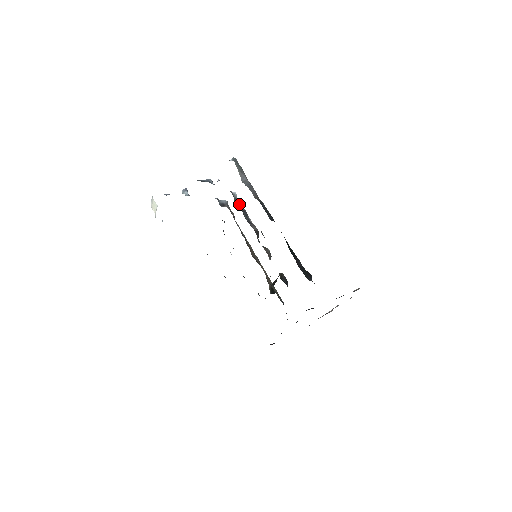
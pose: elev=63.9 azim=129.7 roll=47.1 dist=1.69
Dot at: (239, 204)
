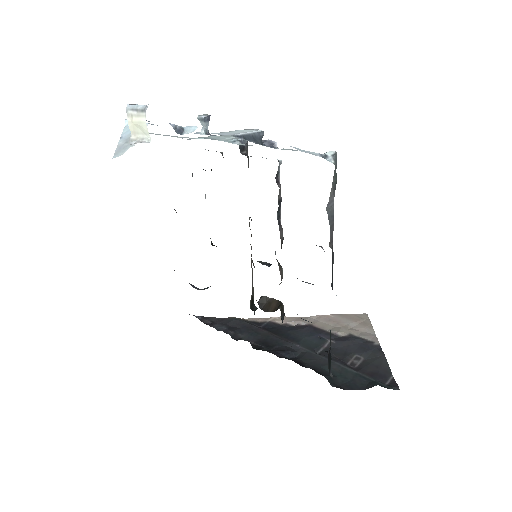
Dot at: (280, 189)
